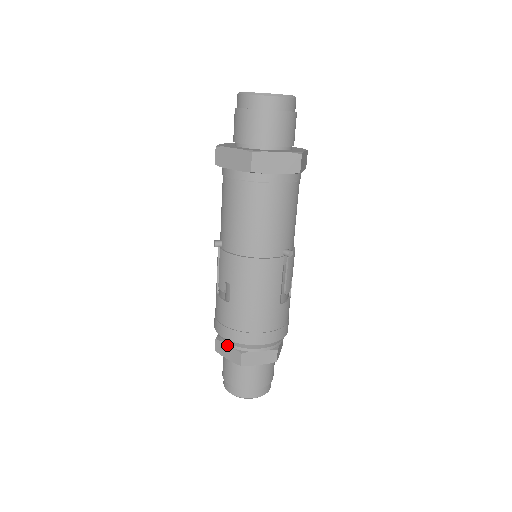
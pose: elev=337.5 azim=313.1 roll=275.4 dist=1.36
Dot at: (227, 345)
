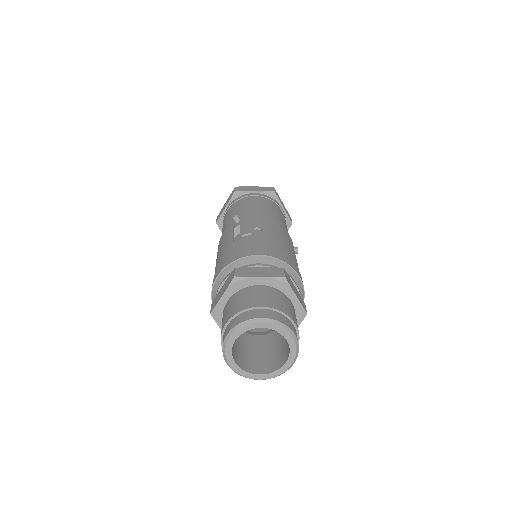
Dot at: (260, 265)
